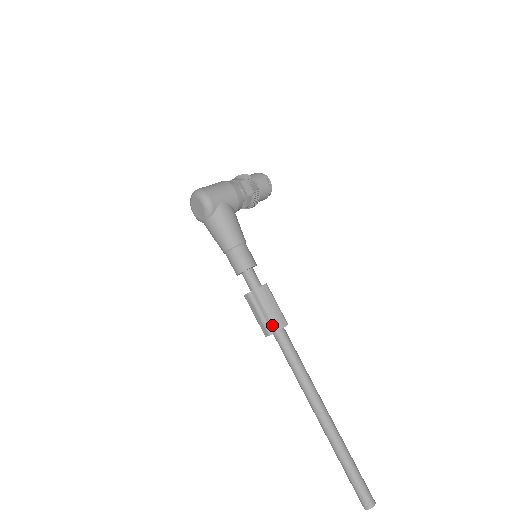
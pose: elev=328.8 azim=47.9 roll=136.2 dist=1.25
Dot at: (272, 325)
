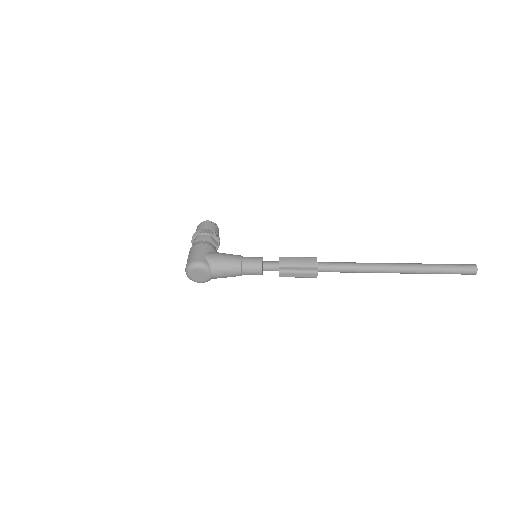
Dot at: (311, 268)
